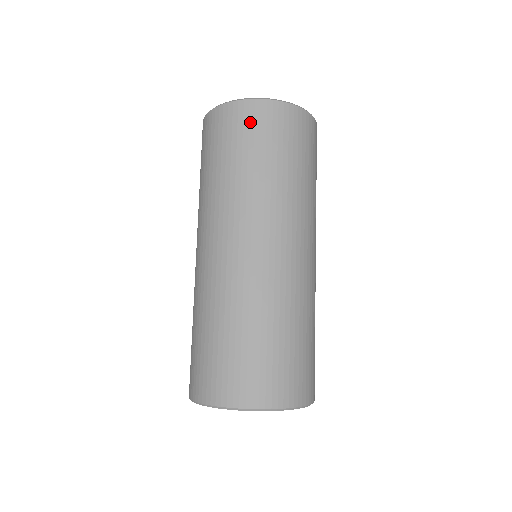
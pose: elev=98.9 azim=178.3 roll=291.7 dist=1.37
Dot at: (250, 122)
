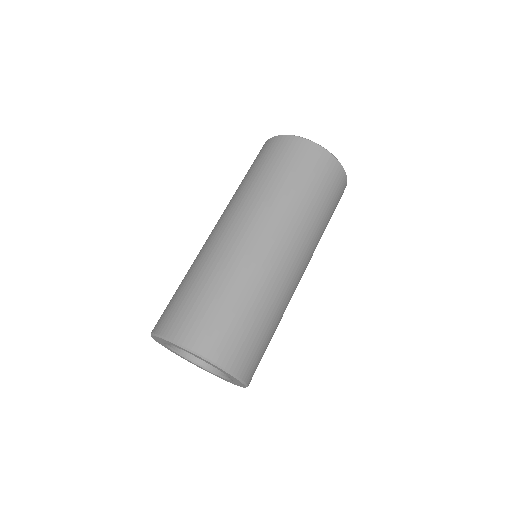
Dot at: (270, 149)
